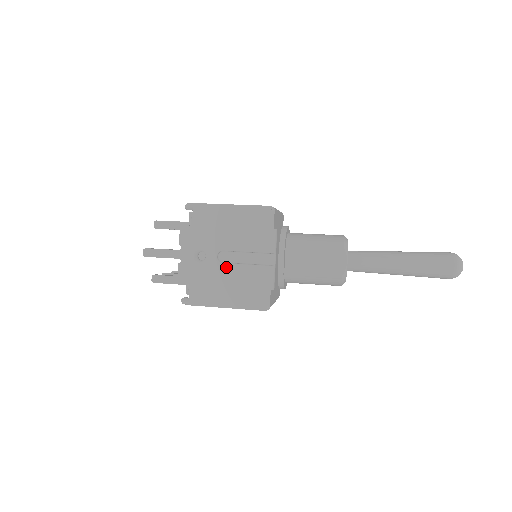
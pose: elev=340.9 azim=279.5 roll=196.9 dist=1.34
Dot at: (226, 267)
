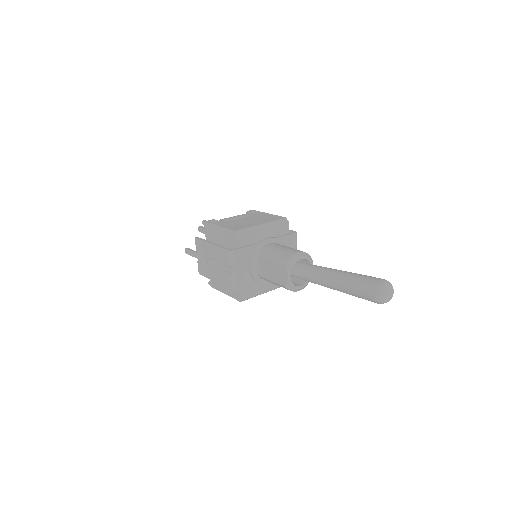
Dot at: (214, 270)
